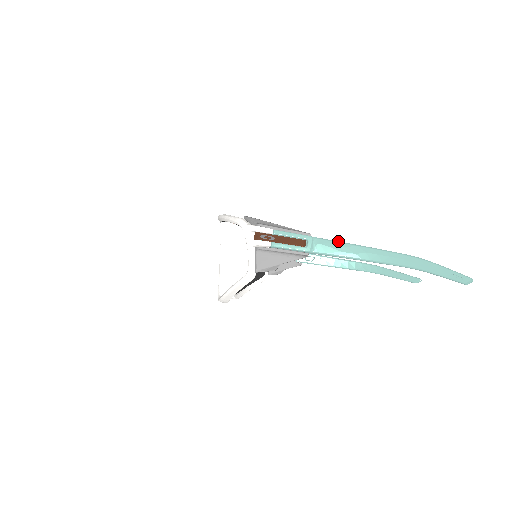
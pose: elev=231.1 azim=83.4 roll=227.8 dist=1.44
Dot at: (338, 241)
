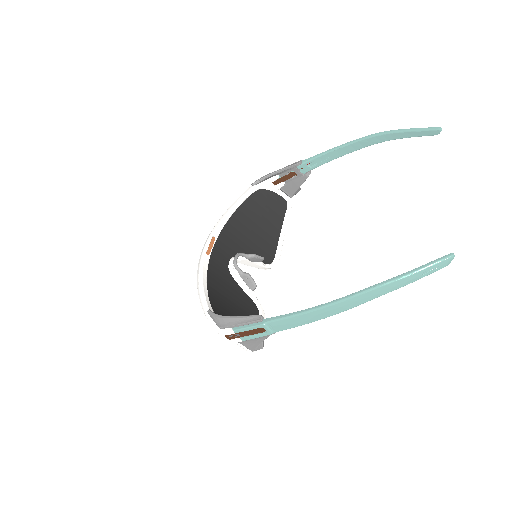
Dot at: (286, 317)
